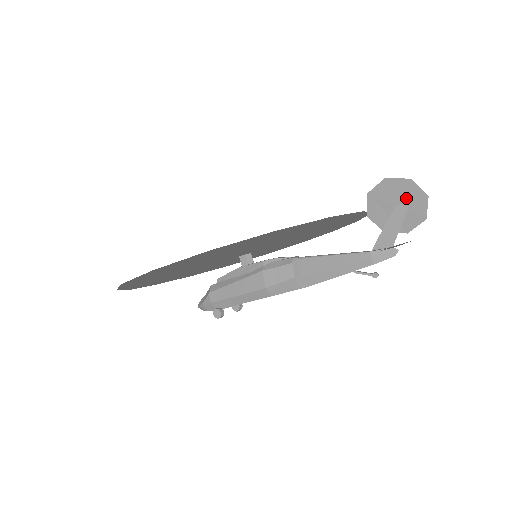
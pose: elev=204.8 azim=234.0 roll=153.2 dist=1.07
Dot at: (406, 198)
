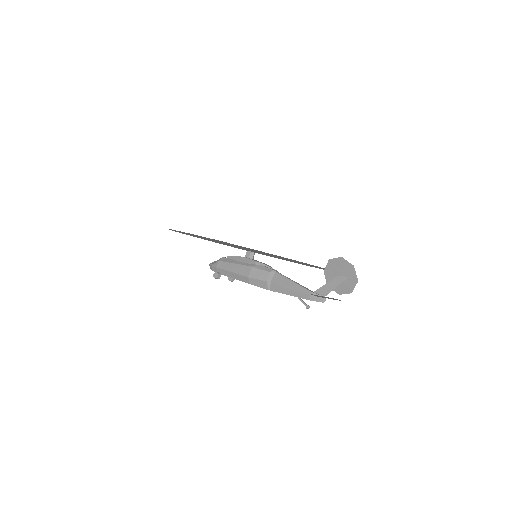
Dot at: (347, 275)
